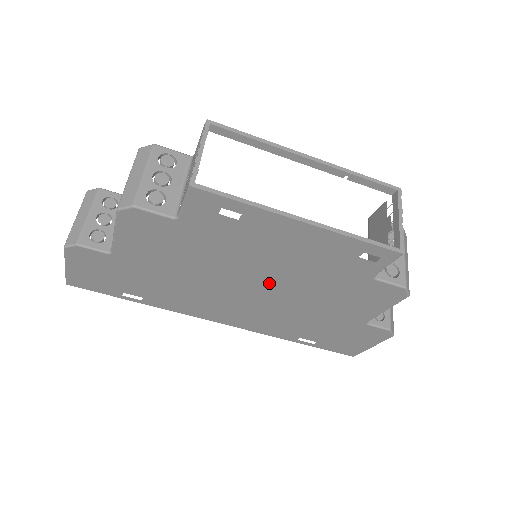
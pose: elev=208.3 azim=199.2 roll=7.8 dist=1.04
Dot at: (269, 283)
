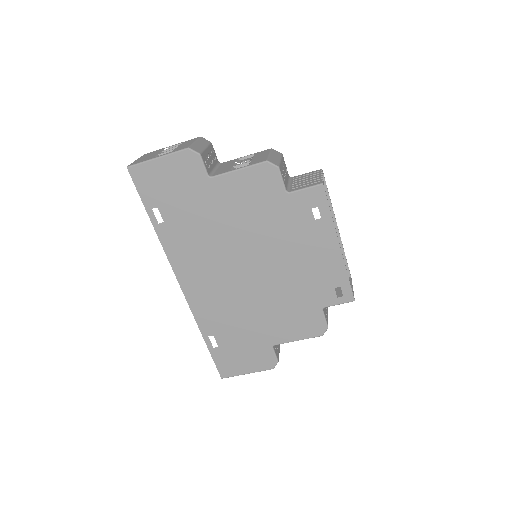
Dot at: (266, 272)
